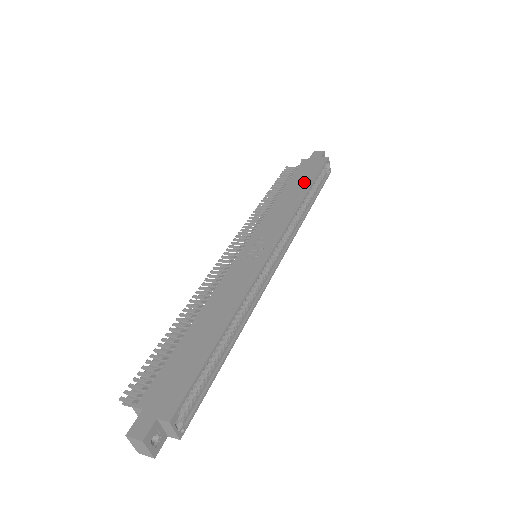
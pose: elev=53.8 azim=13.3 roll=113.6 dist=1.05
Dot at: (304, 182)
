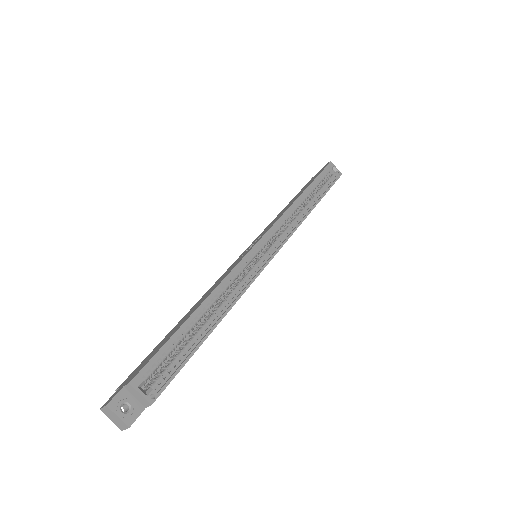
Dot at: occluded
